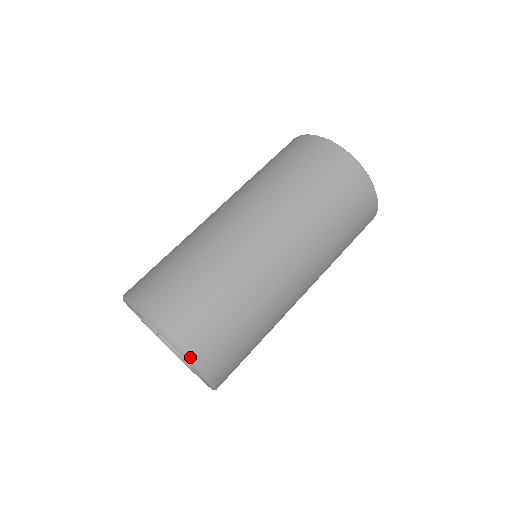
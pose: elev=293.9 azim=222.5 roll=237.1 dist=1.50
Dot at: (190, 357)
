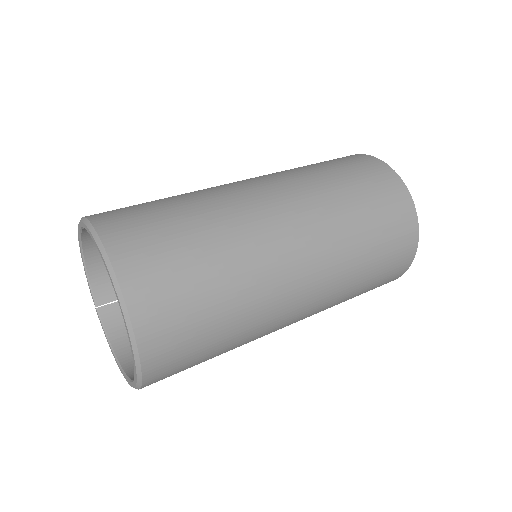
Dot at: (129, 305)
